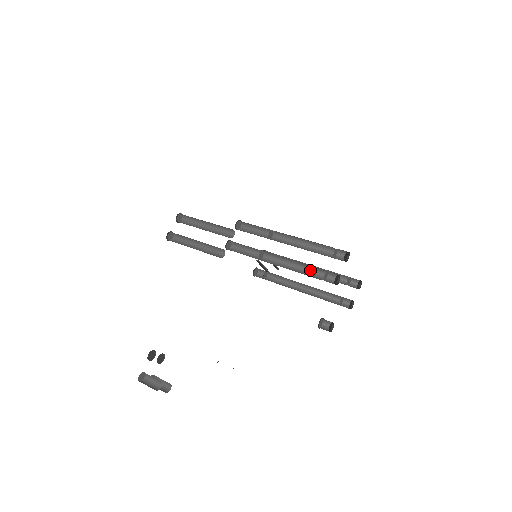
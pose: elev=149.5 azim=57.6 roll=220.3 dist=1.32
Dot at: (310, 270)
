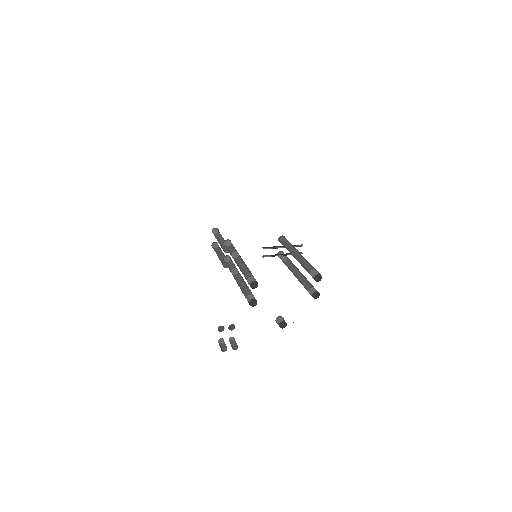
Dot at: (249, 289)
